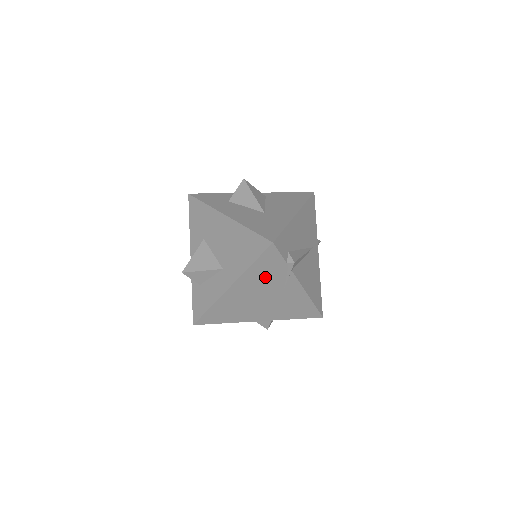
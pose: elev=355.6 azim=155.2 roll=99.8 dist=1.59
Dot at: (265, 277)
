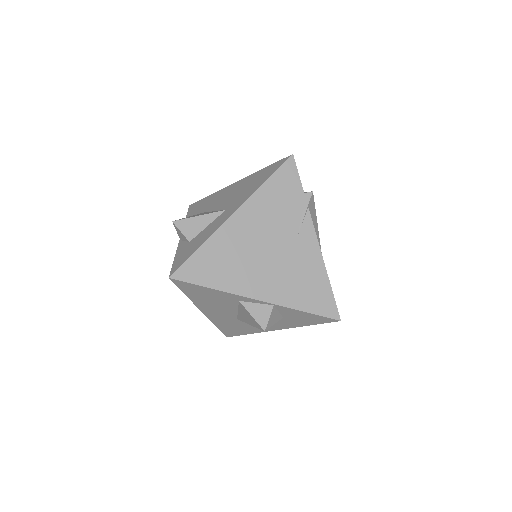
Dot at: (277, 209)
